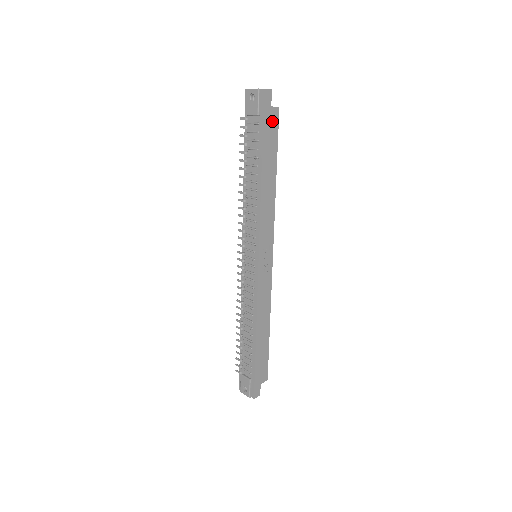
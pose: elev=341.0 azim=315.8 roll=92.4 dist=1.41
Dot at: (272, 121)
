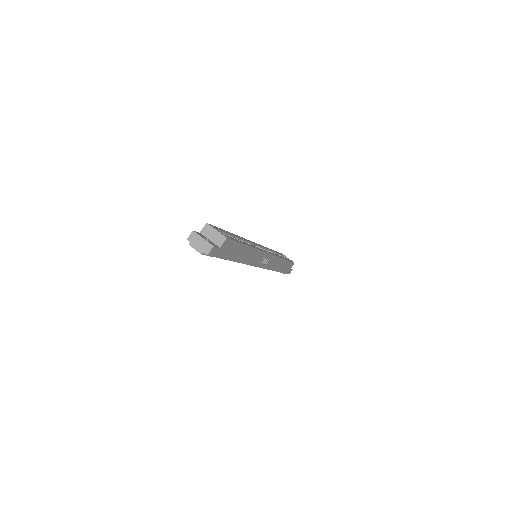
Dot at: (226, 247)
